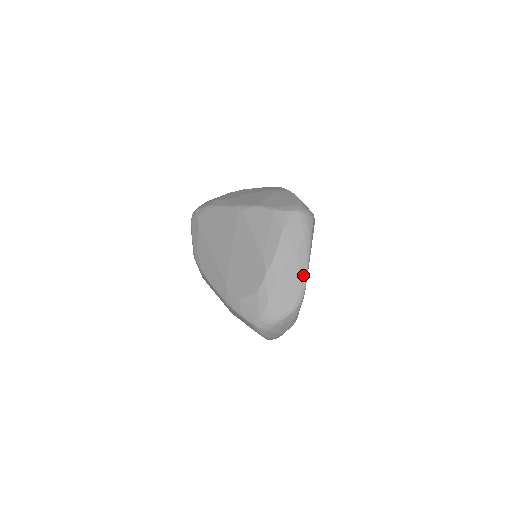
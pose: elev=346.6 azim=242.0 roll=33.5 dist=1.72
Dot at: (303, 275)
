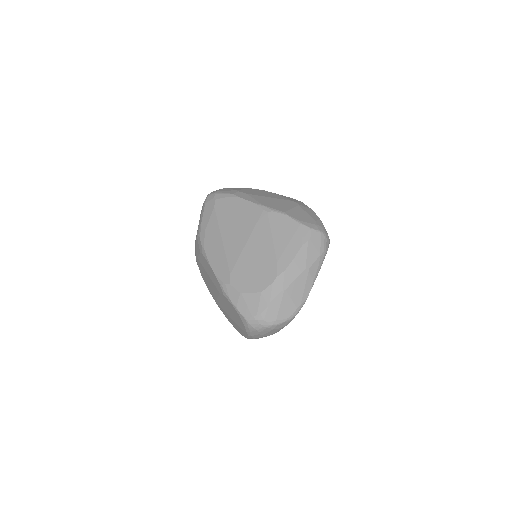
Dot at: (307, 291)
